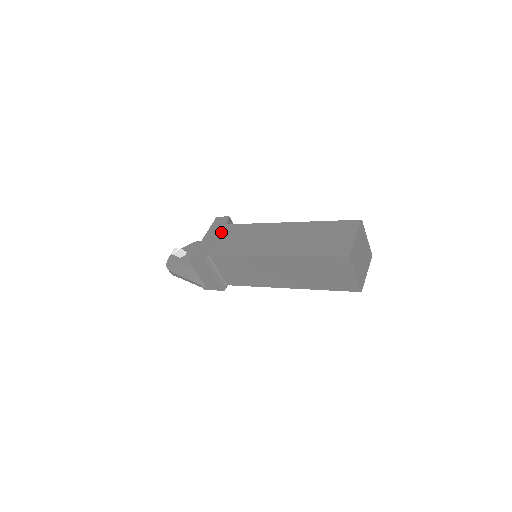
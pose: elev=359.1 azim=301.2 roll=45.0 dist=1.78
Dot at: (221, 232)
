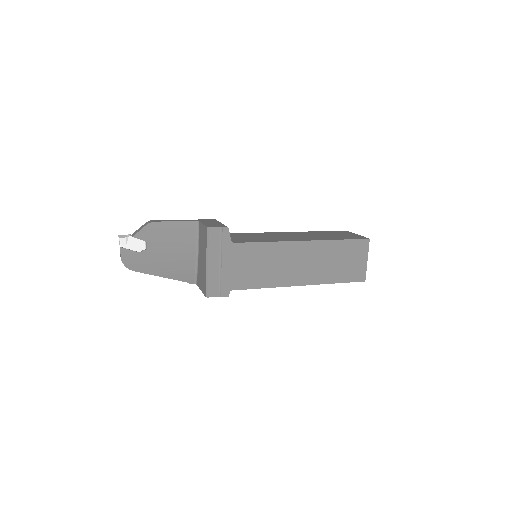
Dot at: (231, 256)
